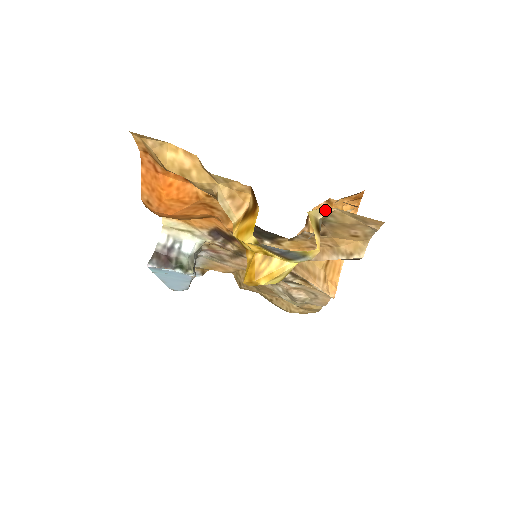
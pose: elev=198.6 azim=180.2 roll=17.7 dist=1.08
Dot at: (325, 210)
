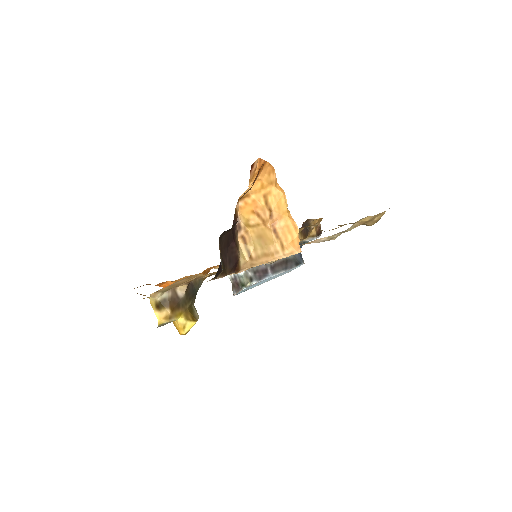
Dot at: (152, 296)
